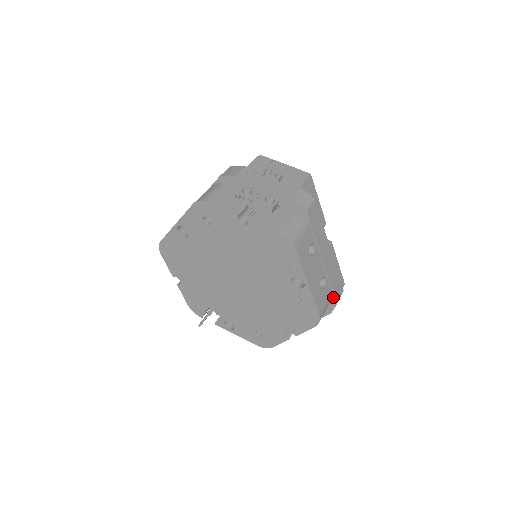
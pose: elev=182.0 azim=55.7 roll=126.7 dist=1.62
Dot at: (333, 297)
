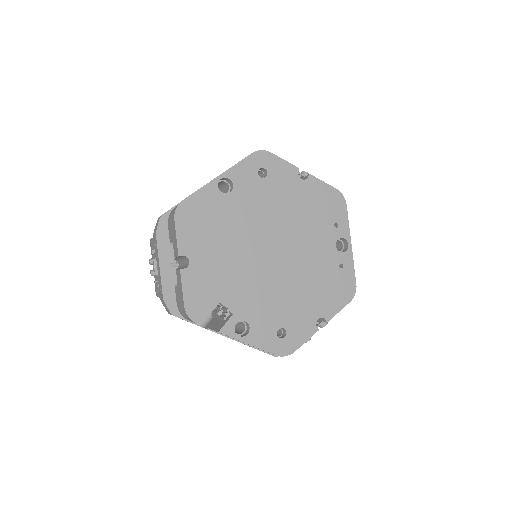
Dot at: occluded
